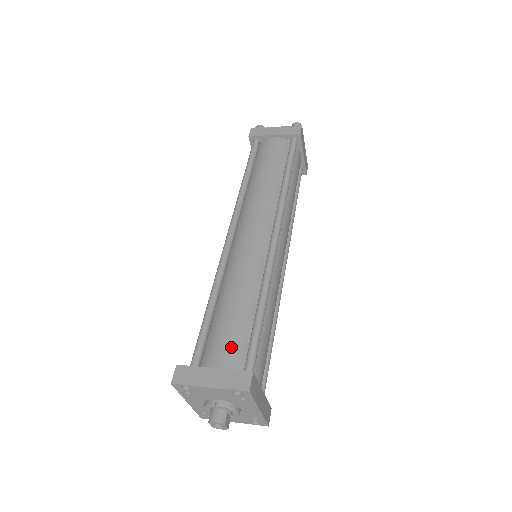
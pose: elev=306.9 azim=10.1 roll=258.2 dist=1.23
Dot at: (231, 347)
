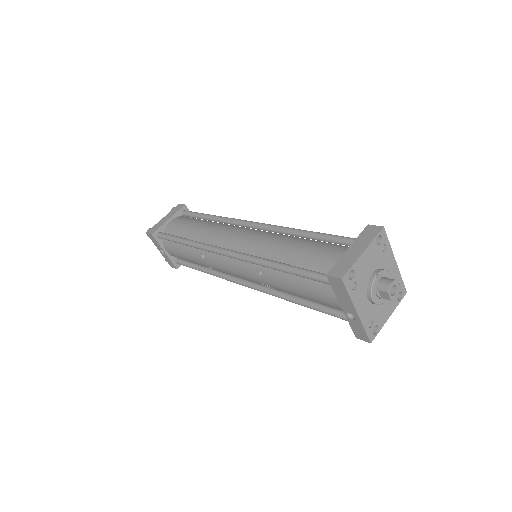
Dot at: (333, 250)
